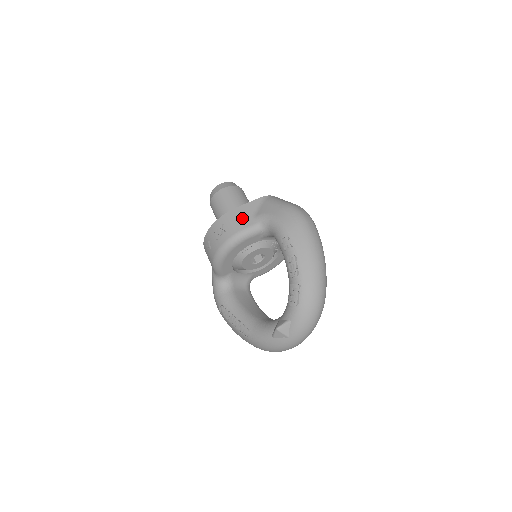
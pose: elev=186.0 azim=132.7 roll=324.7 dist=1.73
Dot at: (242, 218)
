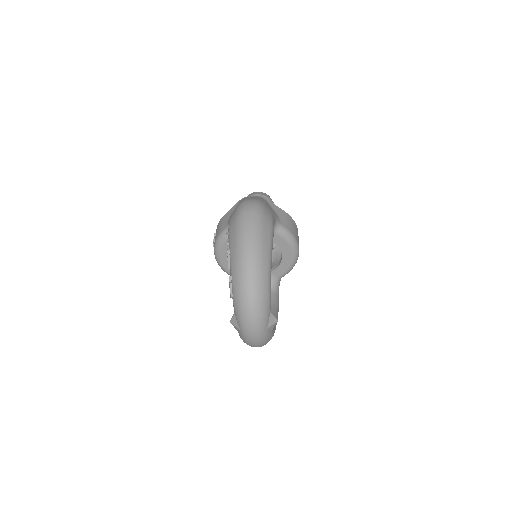
Dot at: (223, 223)
